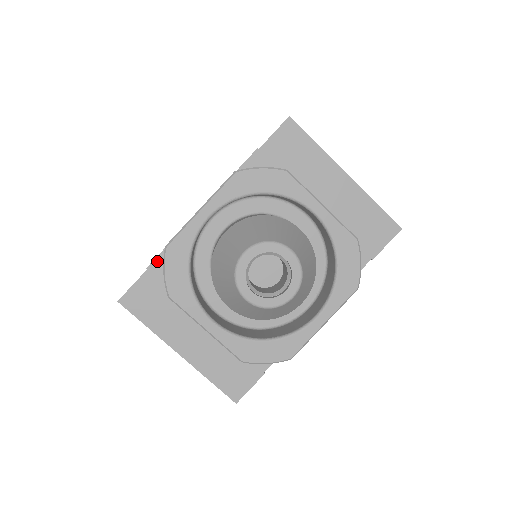
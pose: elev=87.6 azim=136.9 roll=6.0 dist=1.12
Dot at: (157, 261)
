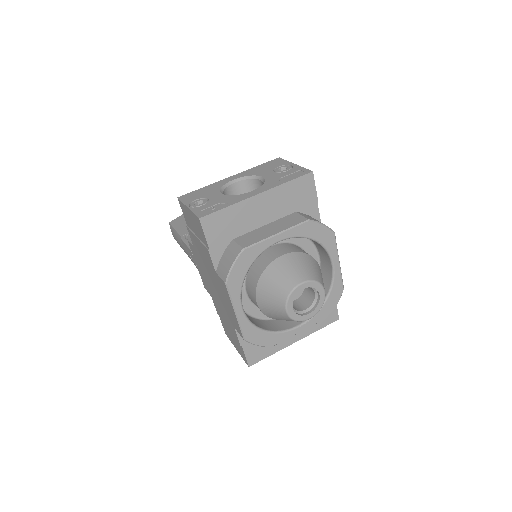
Dot at: (240, 338)
